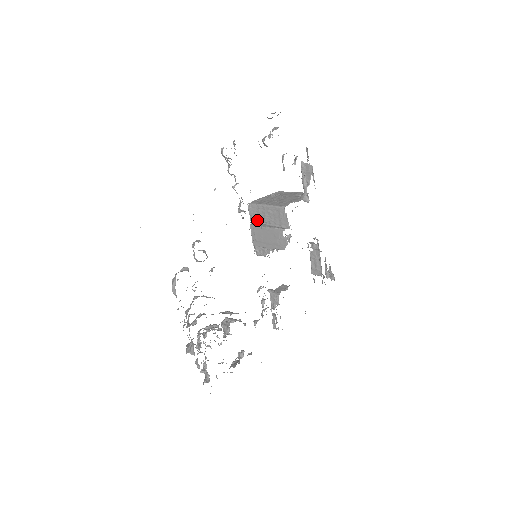
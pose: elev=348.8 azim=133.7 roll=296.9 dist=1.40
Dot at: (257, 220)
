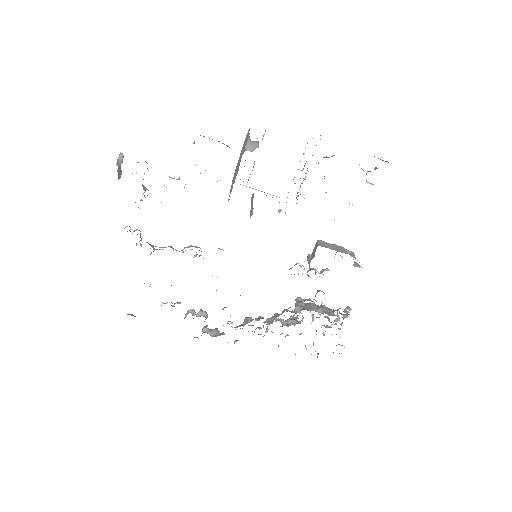
Dot at: occluded
